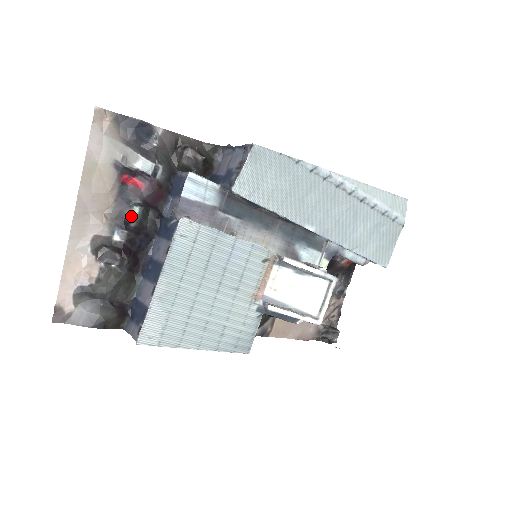
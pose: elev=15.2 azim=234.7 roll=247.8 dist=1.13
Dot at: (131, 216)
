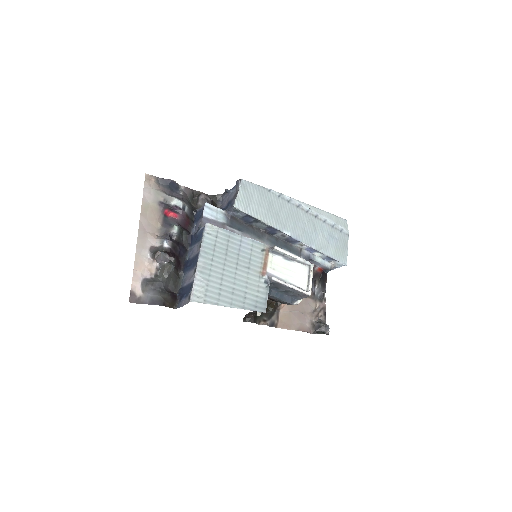
Dot at: (173, 232)
